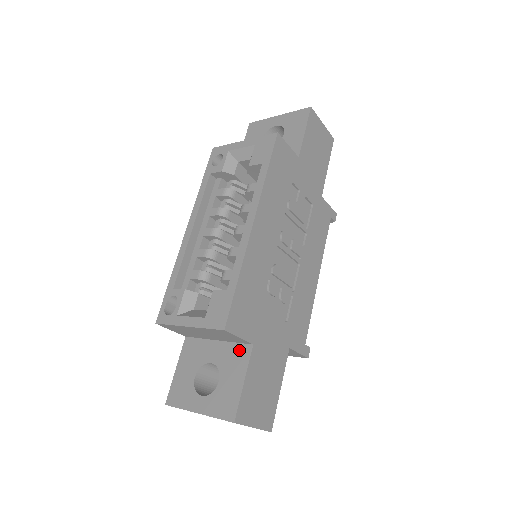
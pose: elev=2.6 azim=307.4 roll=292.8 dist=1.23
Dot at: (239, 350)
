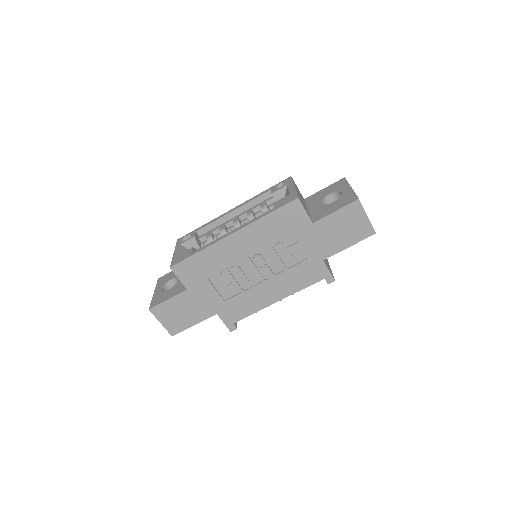
Dot at: (184, 286)
